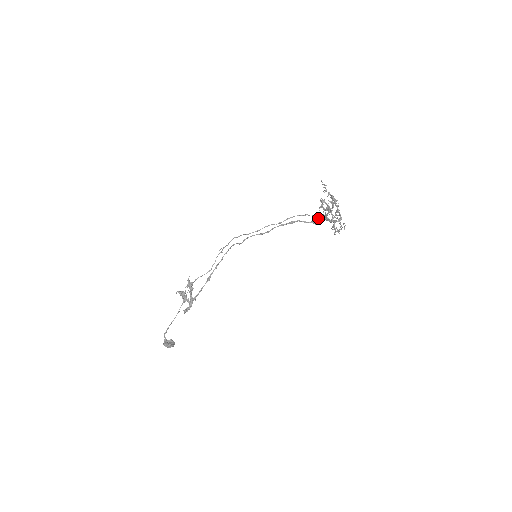
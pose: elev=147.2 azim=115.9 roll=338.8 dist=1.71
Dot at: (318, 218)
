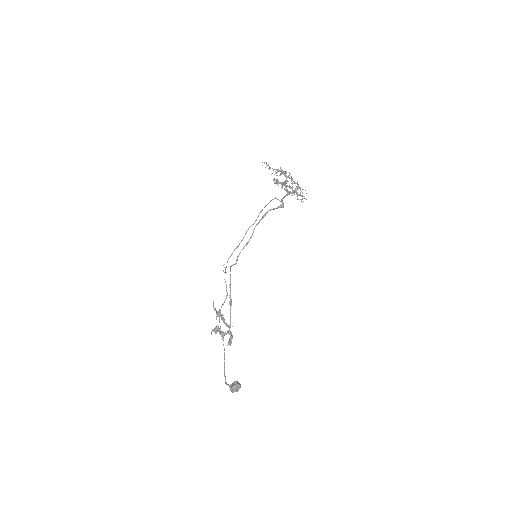
Dot at: (281, 199)
